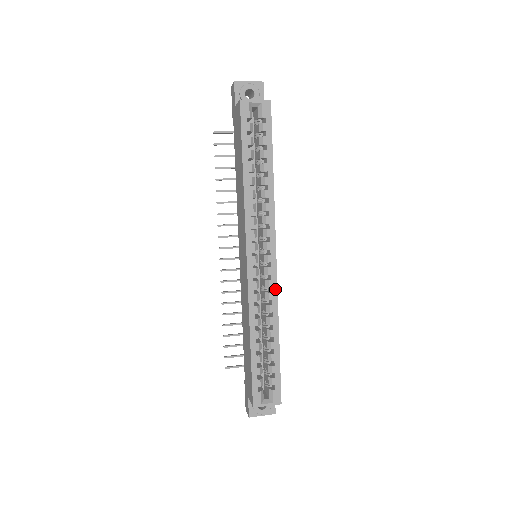
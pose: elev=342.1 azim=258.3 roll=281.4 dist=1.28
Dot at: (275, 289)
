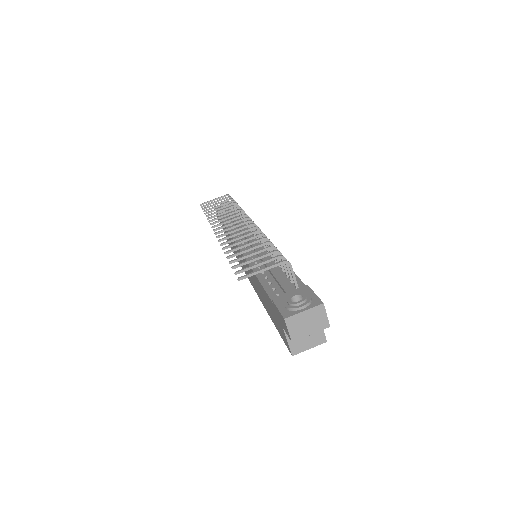
Dot at: occluded
